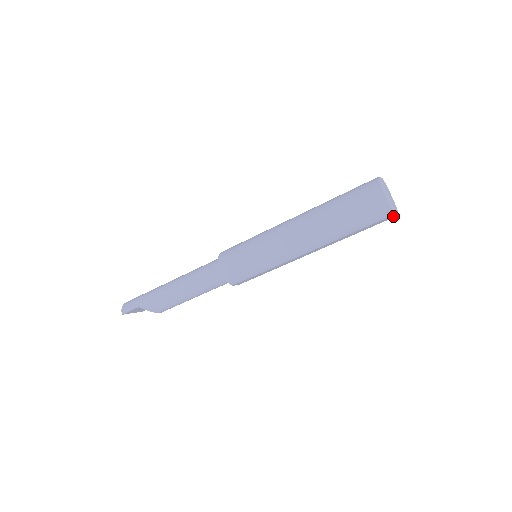
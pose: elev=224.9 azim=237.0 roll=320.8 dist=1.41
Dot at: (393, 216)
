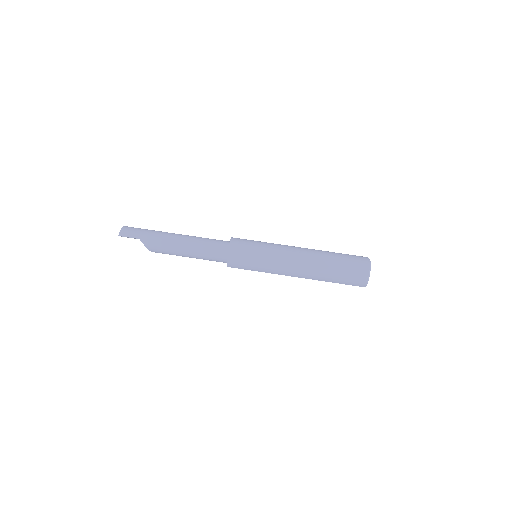
Dot at: occluded
